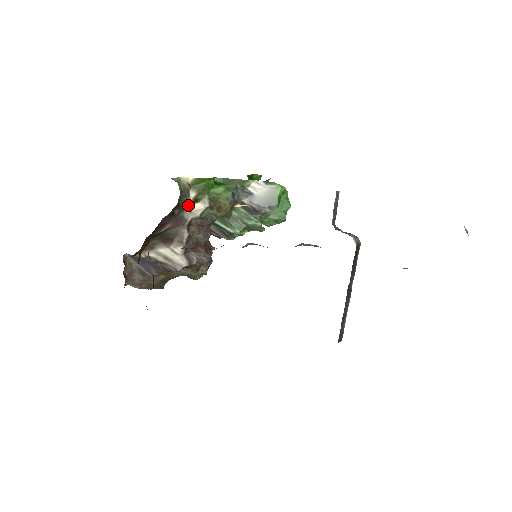
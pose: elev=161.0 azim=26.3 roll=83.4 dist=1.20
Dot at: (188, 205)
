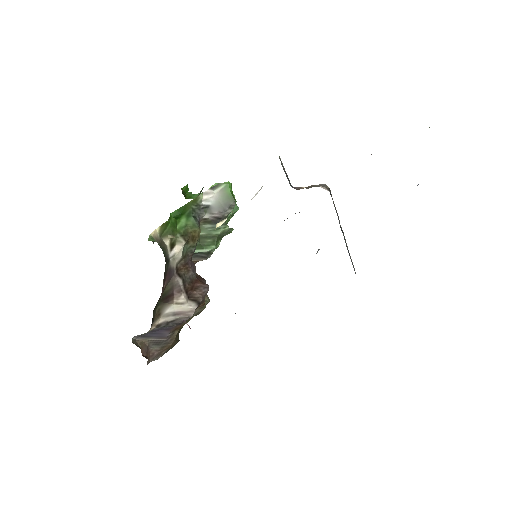
Dot at: (169, 254)
